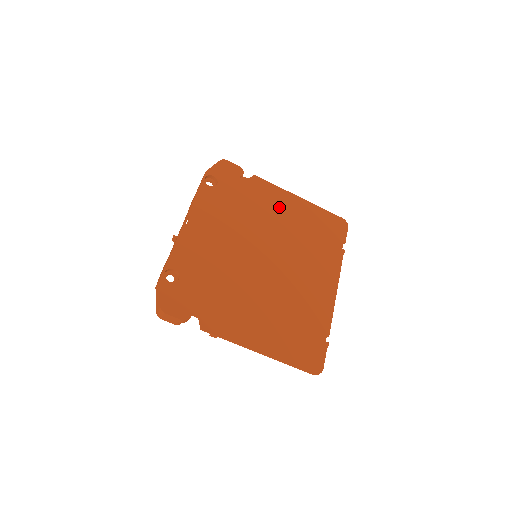
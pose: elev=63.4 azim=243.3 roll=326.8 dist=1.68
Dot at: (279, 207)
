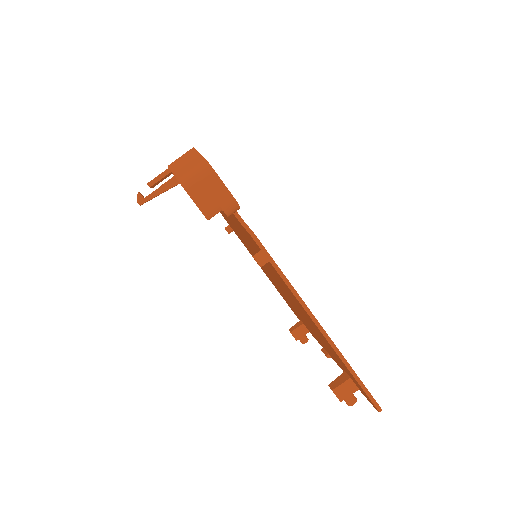
Dot at: occluded
